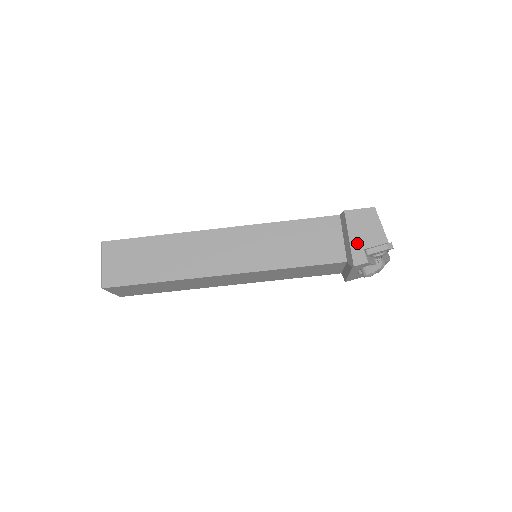
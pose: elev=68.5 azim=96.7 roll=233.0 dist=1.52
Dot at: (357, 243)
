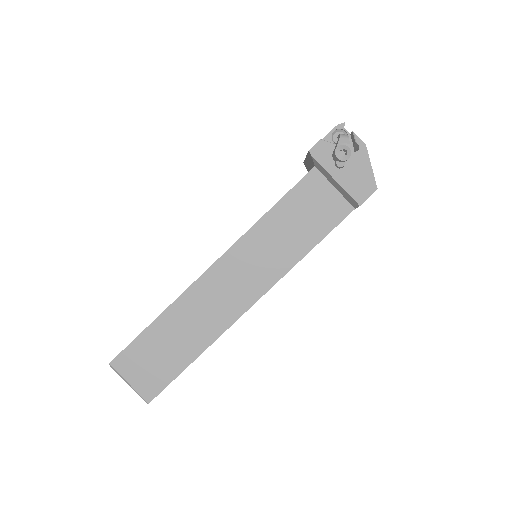
Dot at: occluded
